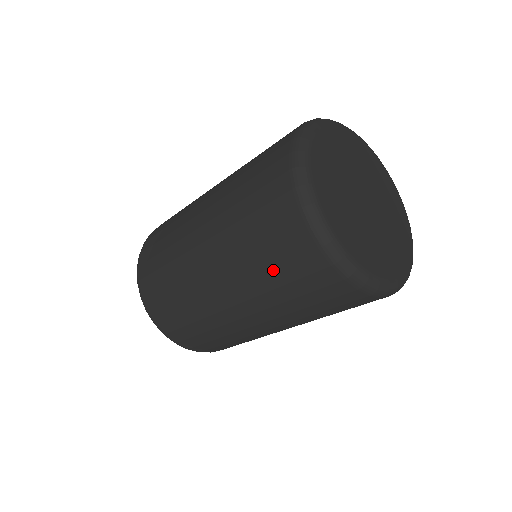
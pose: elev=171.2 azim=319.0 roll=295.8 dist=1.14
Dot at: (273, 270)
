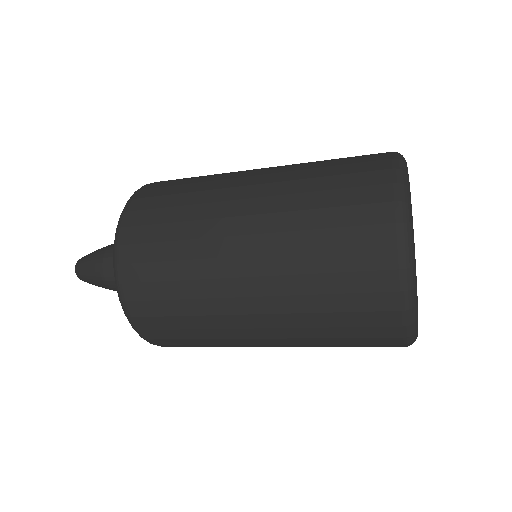
Dot at: (340, 338)
